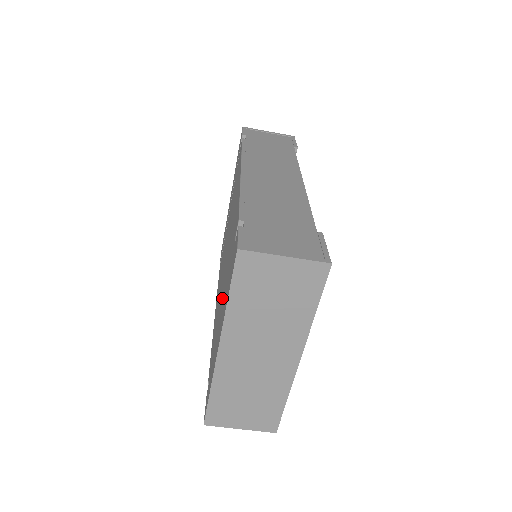
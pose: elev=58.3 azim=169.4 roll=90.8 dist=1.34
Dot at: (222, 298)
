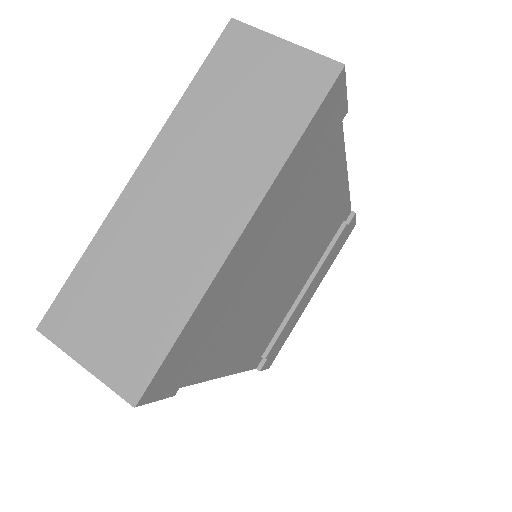
Dot at: occluded
